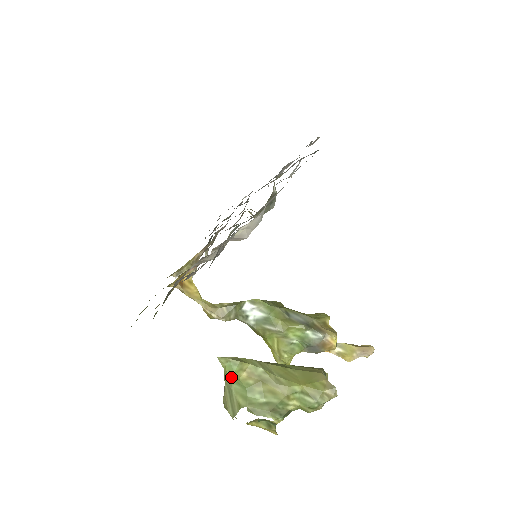
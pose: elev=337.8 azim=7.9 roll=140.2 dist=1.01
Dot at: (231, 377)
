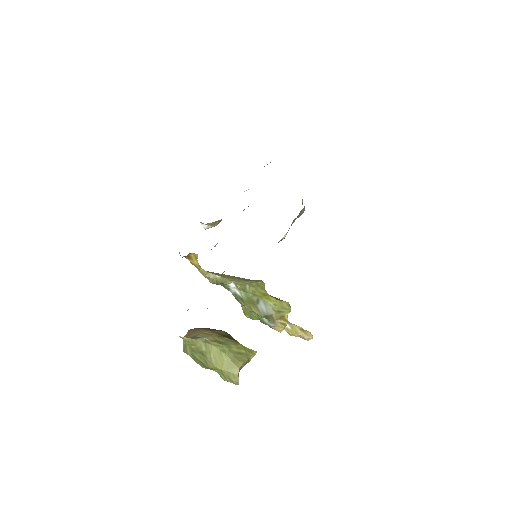
Dot at: occluded
